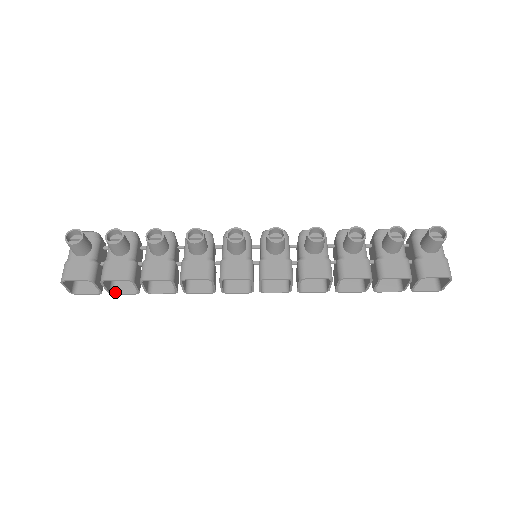
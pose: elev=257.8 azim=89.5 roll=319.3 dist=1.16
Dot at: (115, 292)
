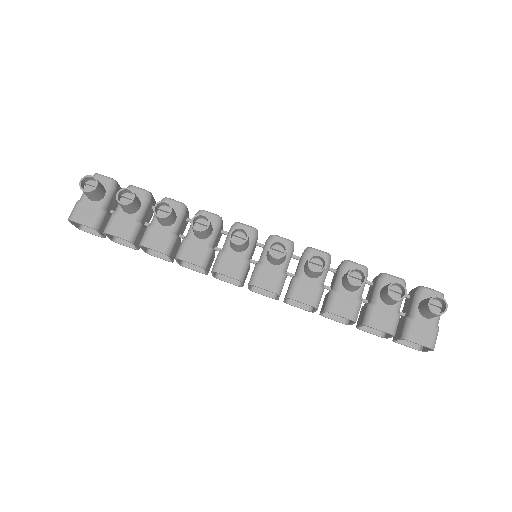
Dot at: (117, 241)
